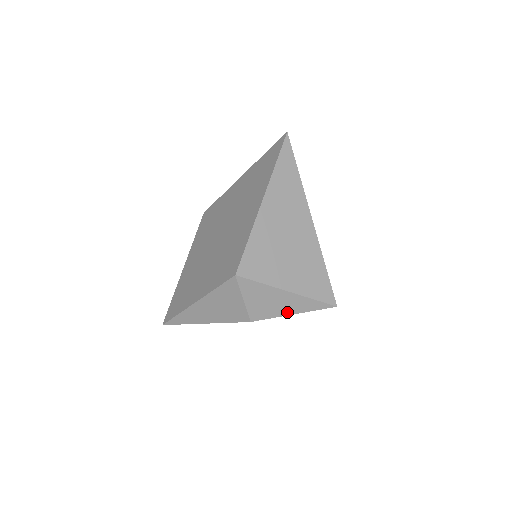
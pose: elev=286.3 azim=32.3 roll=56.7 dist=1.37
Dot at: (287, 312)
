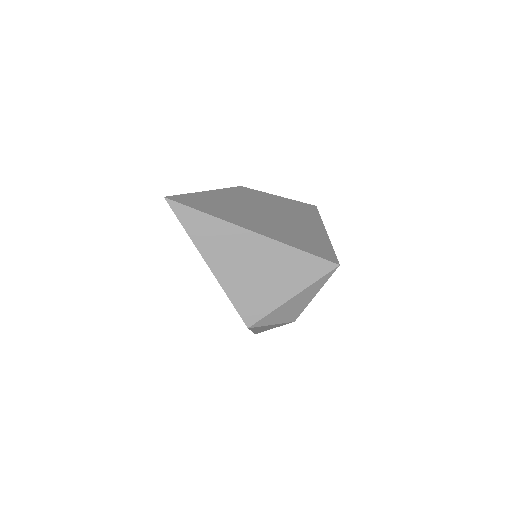
Dot at: (310, 299)
